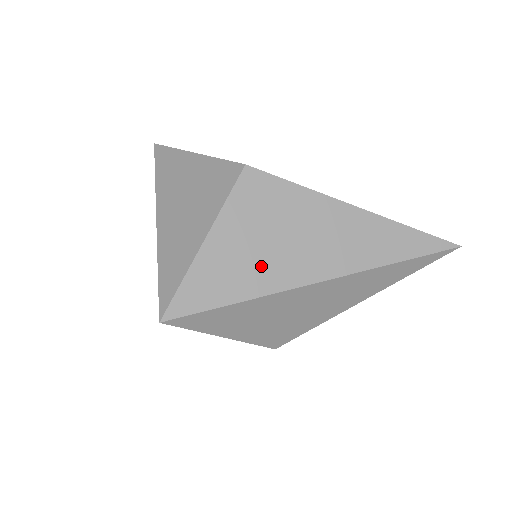
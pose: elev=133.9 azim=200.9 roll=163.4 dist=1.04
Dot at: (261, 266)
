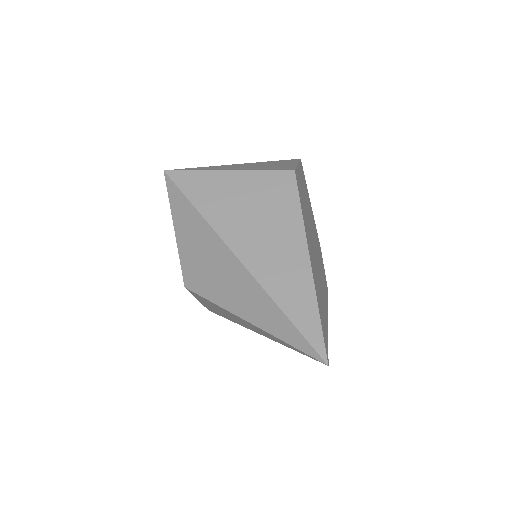
Dot at: (228, 211)
